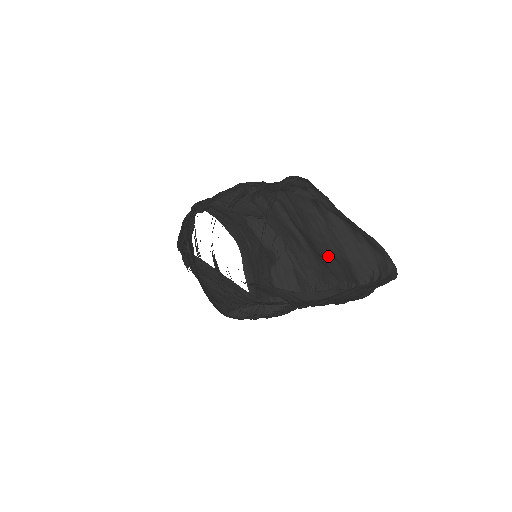
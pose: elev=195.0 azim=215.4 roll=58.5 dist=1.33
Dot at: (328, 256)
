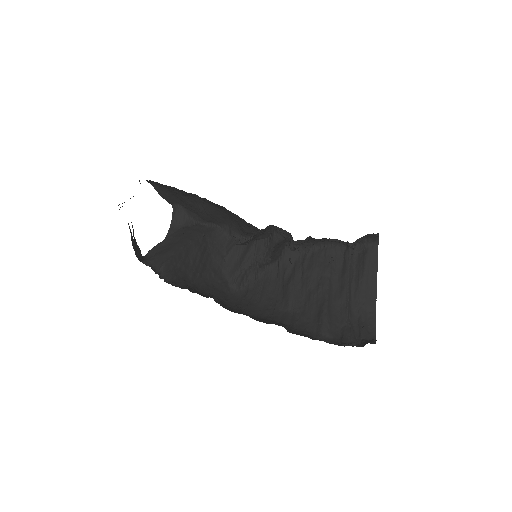
Dot at: occluded
